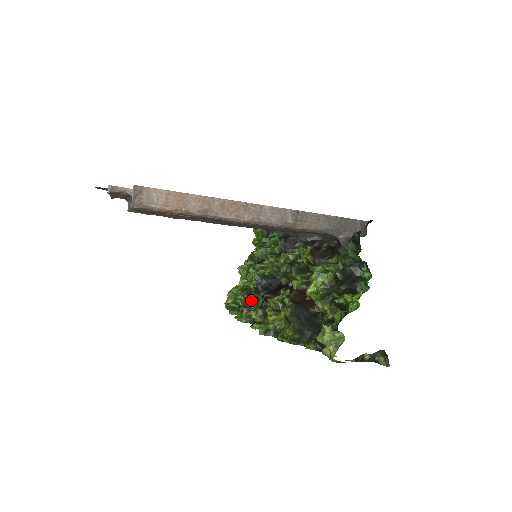
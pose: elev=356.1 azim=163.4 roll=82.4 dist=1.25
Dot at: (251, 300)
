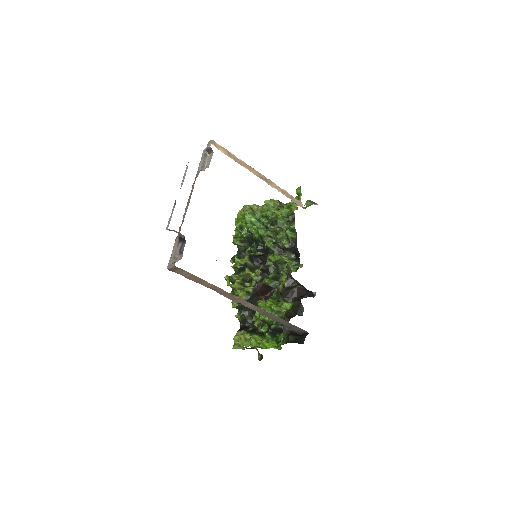
Dot at: (247, 242)
